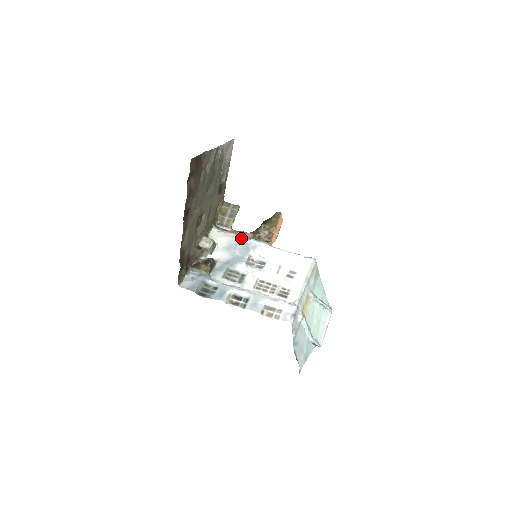
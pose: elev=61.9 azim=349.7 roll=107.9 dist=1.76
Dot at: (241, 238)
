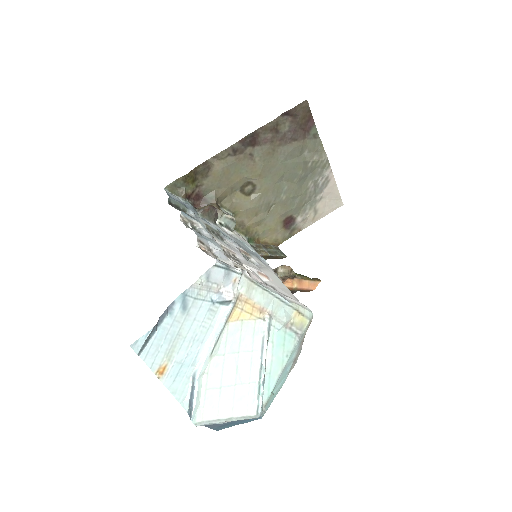
Dot at: occluded
